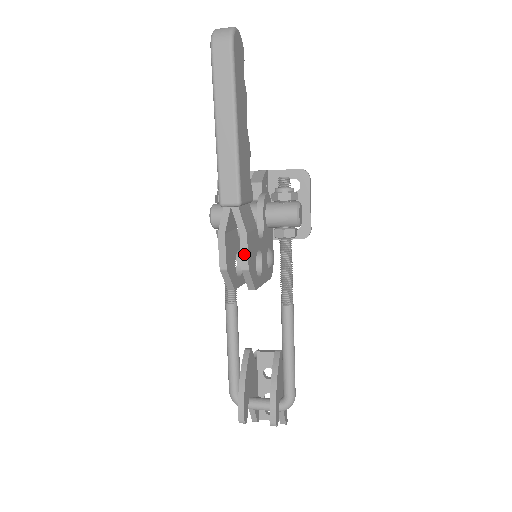
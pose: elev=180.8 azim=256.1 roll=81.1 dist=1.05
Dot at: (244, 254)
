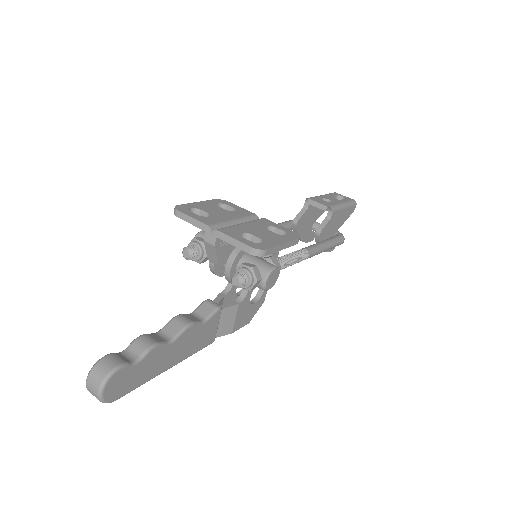
Dot at: (239, 326)
